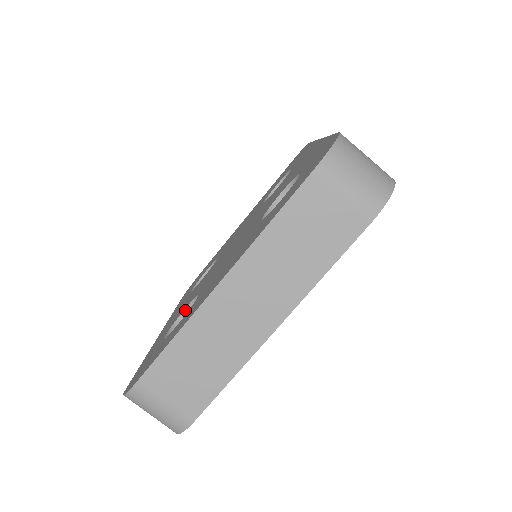
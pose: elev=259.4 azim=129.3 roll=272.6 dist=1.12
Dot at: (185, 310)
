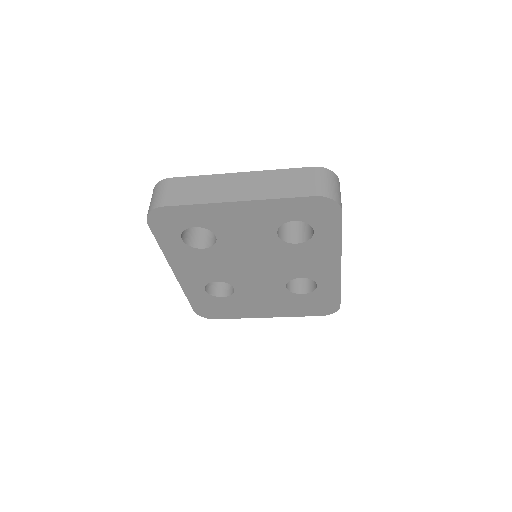
Dot at: occluded
